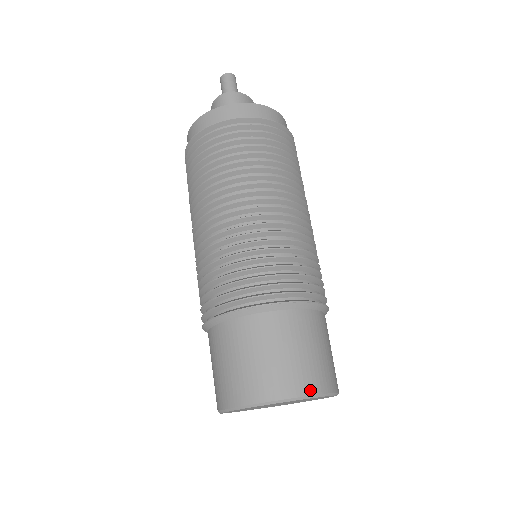
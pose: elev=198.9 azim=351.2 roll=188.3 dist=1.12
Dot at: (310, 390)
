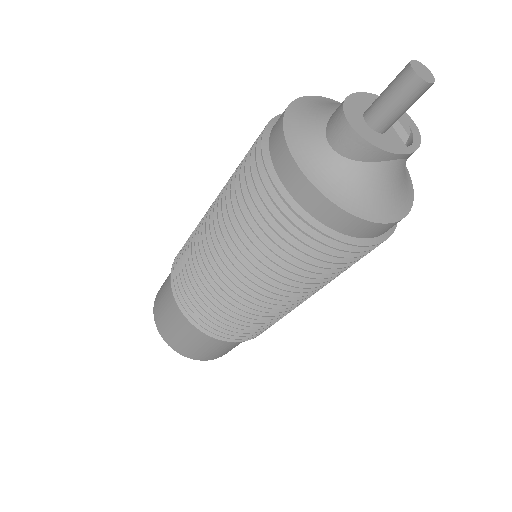
Dot at: (177, 350)
